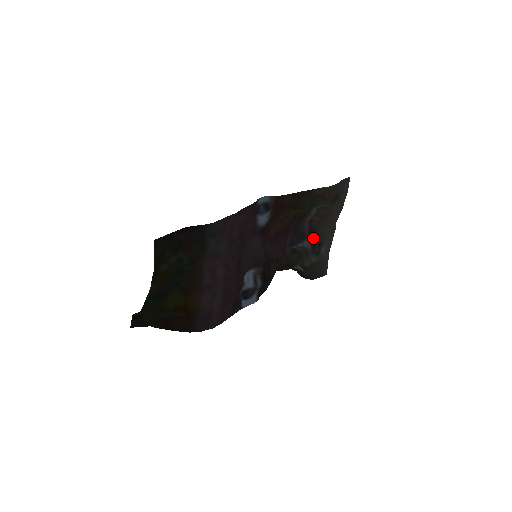
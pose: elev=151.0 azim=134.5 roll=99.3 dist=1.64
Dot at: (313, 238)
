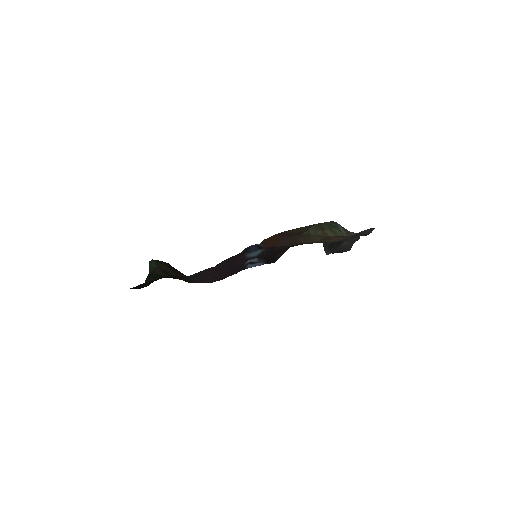
Dot at: occluded
